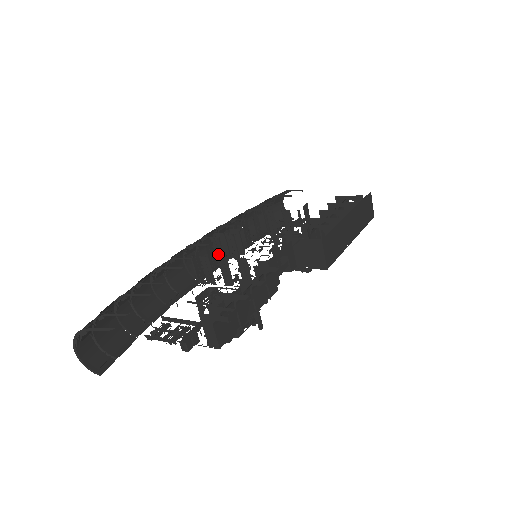
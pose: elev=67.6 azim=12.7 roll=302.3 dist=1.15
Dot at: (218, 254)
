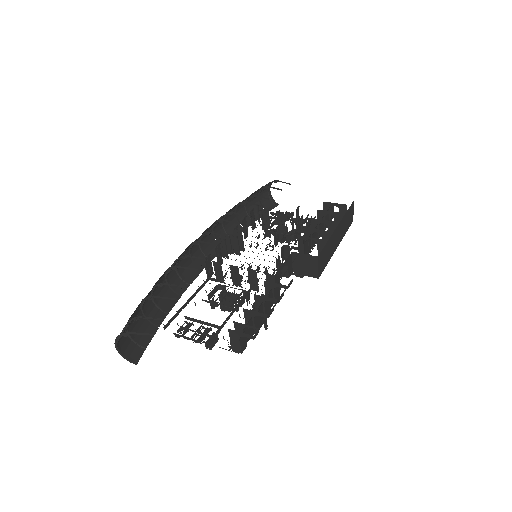
Dot at: (222, 251)
